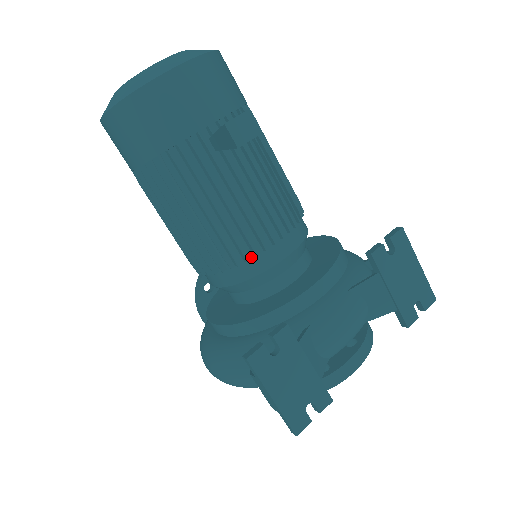
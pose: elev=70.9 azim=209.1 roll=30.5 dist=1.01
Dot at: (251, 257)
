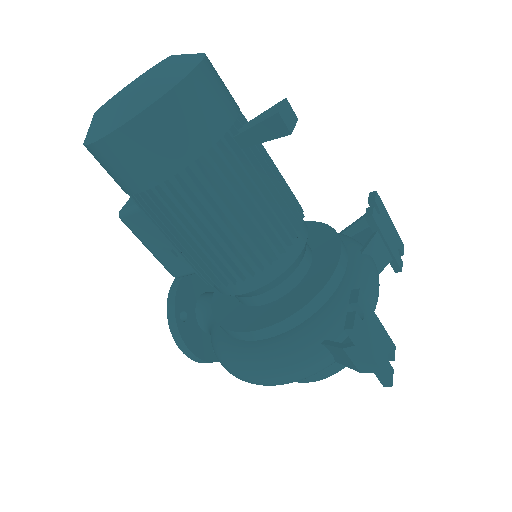
Dot at: (285, 247)
